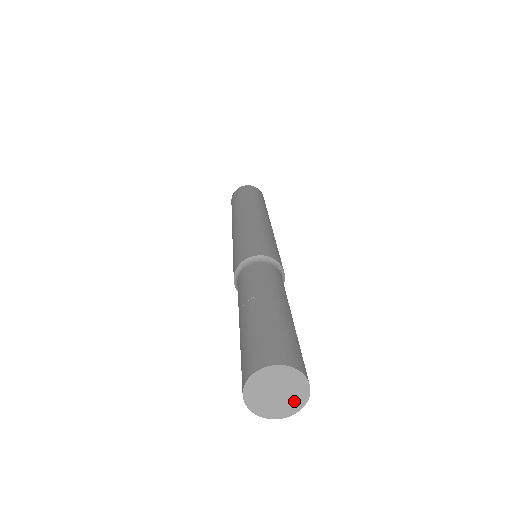
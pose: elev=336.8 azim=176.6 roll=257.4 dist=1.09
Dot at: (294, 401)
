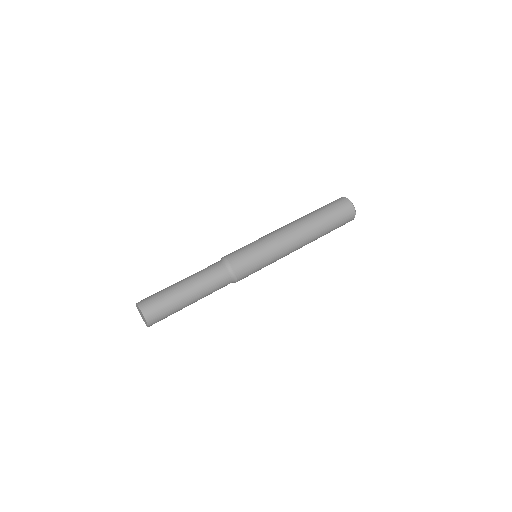
Dot at: (145, 322)
